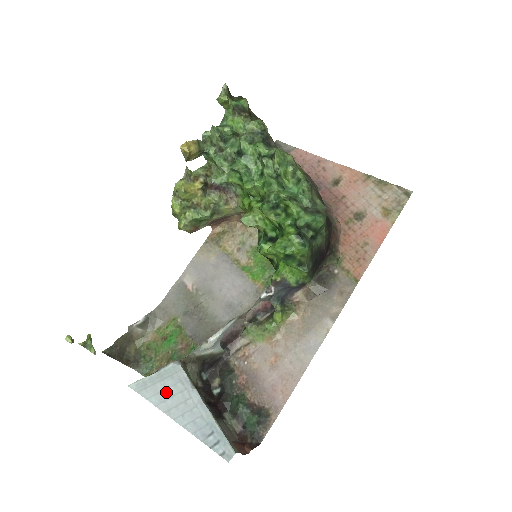
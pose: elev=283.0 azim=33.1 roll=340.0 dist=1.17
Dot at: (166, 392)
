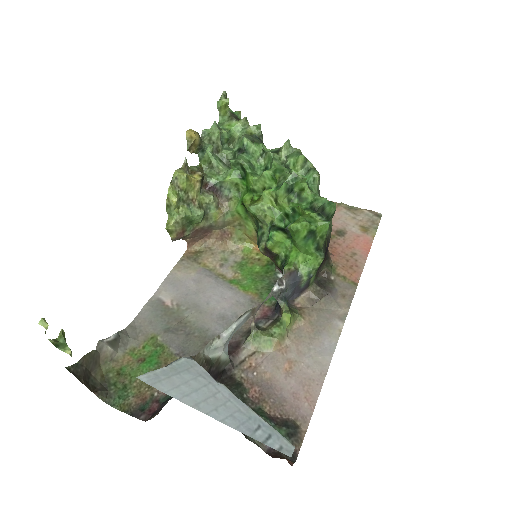
Dot at: (187, 386)
